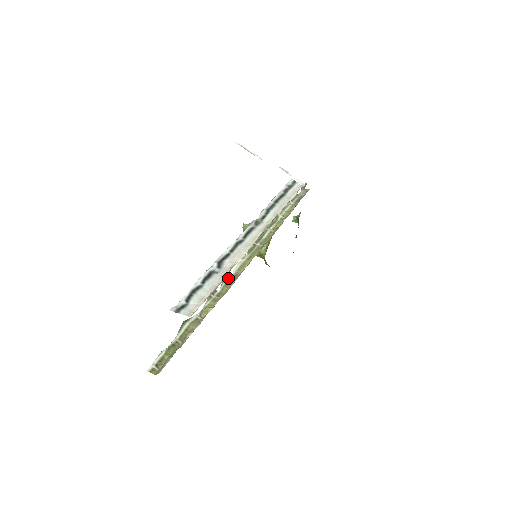
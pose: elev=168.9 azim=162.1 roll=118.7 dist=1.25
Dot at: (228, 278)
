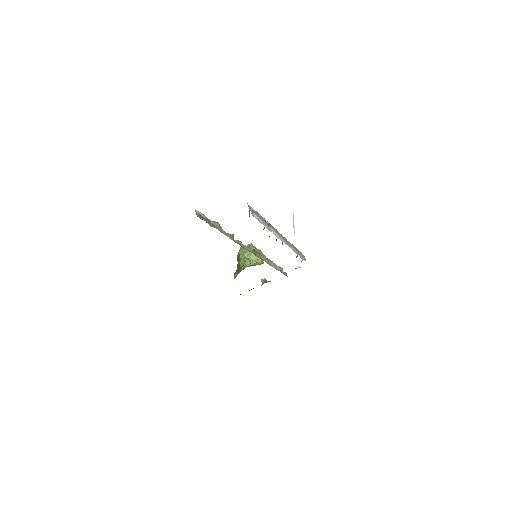
Dot at: (241, 243)
